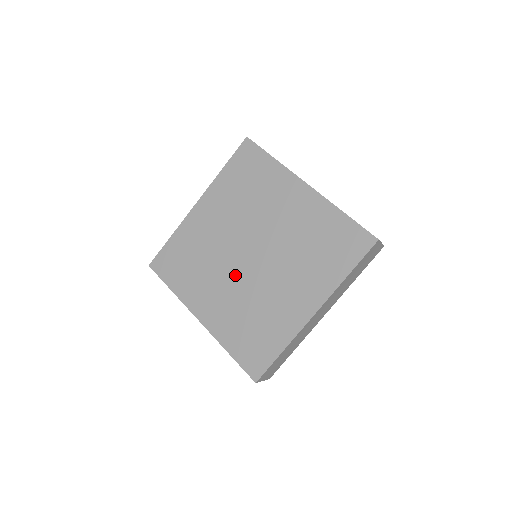
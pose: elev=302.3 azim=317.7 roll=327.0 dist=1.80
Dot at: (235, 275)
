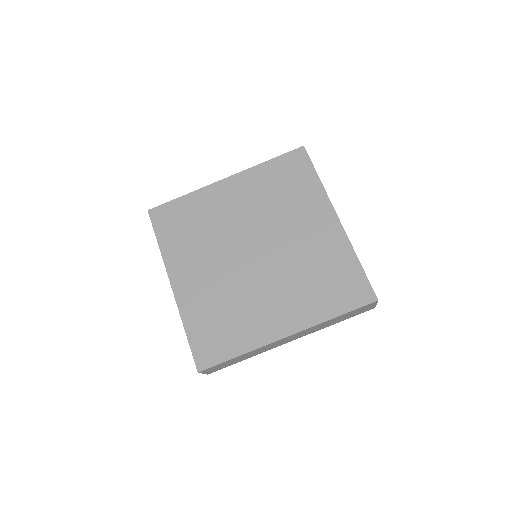
Dot at: (229, 263)
